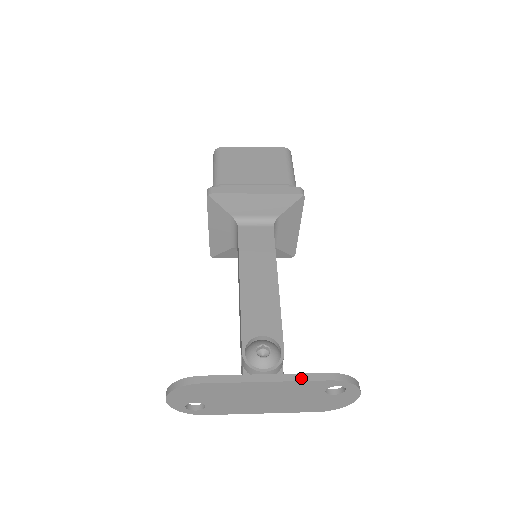
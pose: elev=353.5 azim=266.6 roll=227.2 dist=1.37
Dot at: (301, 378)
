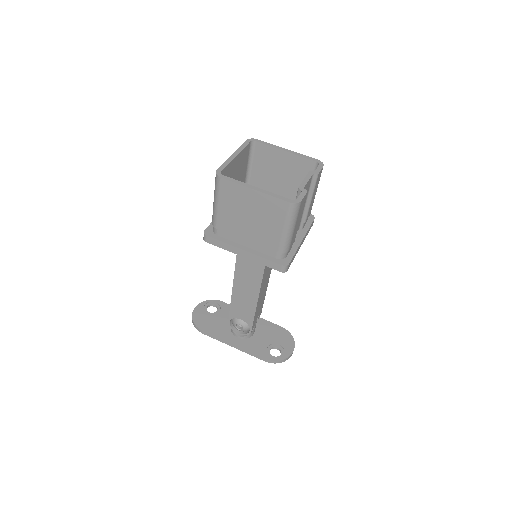
Dot at: (251, 354)
